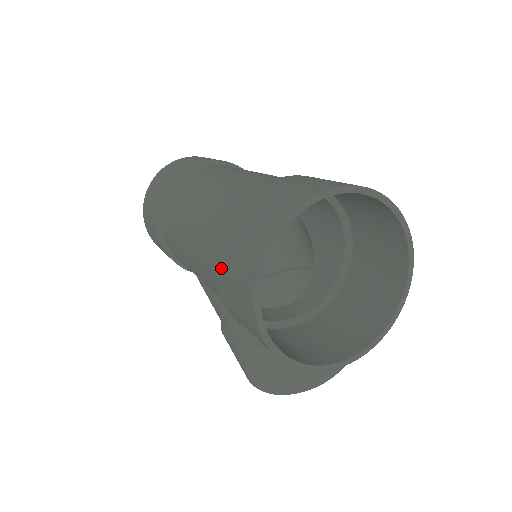
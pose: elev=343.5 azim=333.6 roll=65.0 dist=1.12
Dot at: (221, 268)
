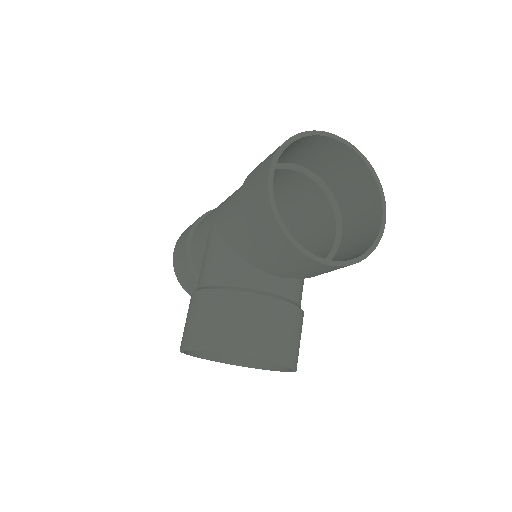
Dot at: occluded
